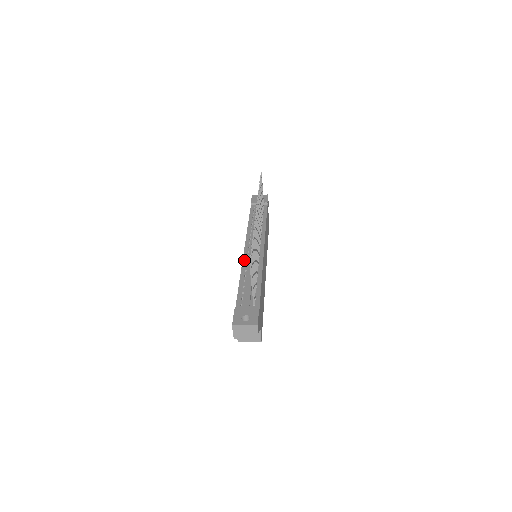
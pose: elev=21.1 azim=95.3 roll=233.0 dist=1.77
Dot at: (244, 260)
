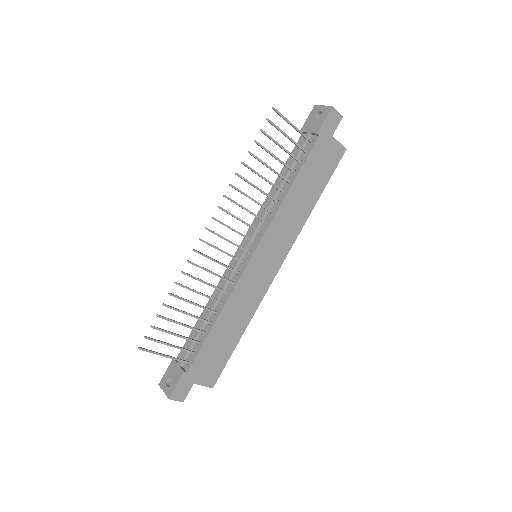
Dot at: (224, 274)
